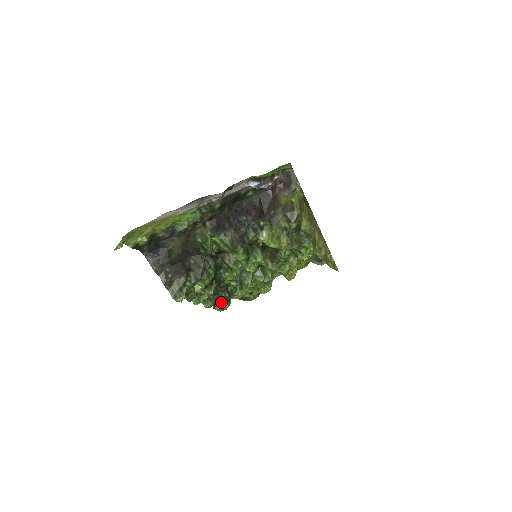
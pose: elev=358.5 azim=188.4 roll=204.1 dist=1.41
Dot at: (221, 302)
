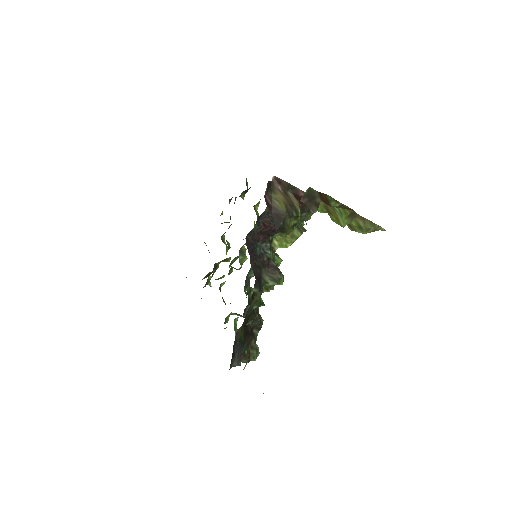
Dot at: occluded
